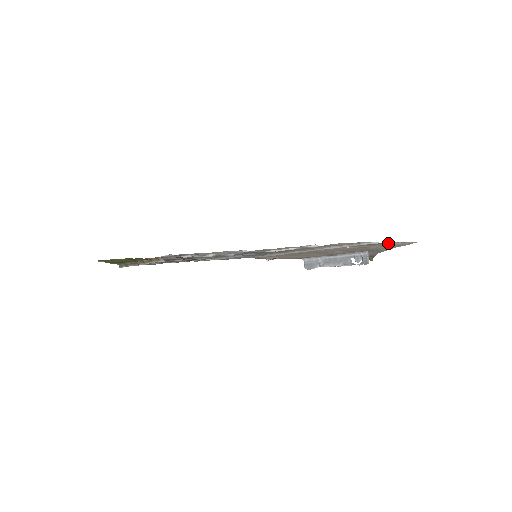
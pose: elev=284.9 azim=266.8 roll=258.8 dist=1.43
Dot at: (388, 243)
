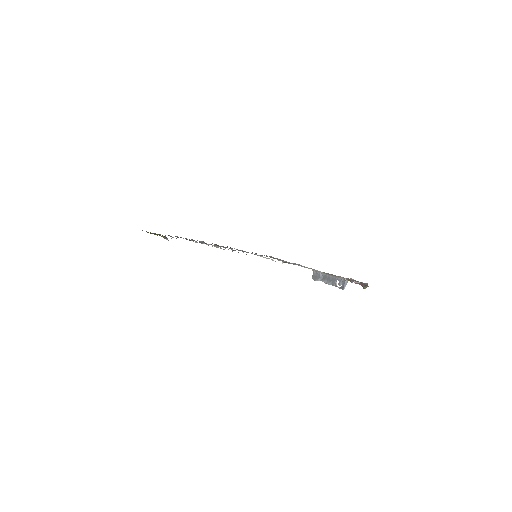
Dot at: occluded
